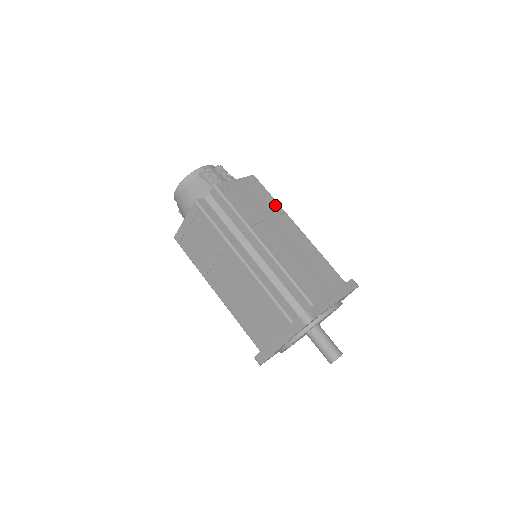
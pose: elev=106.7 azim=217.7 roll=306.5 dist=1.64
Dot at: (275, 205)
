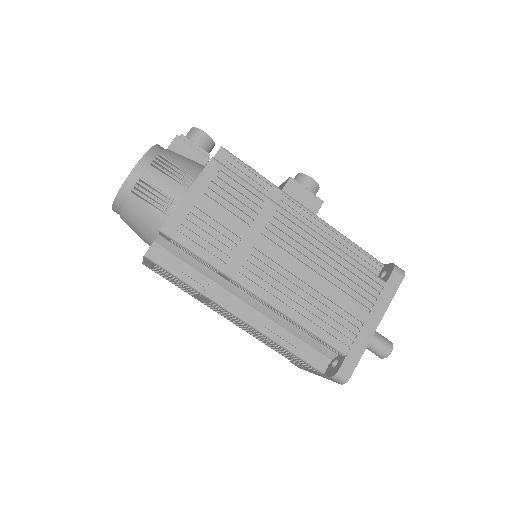
Dot at: (259, 203)
